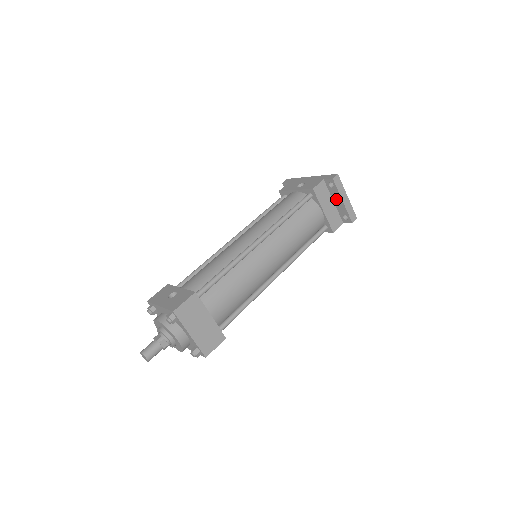
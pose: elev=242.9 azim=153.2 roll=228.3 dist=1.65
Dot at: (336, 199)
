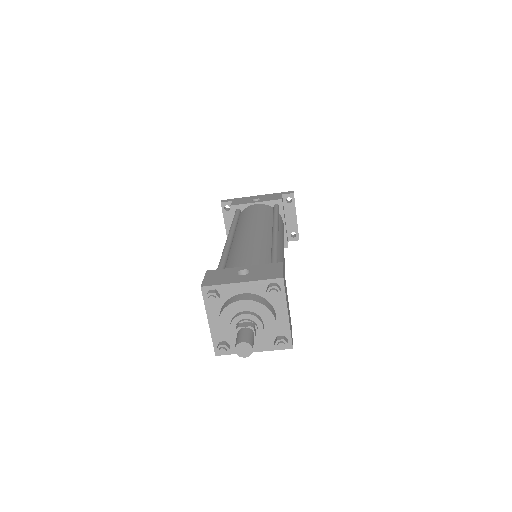
Dot at: (289, 215)
